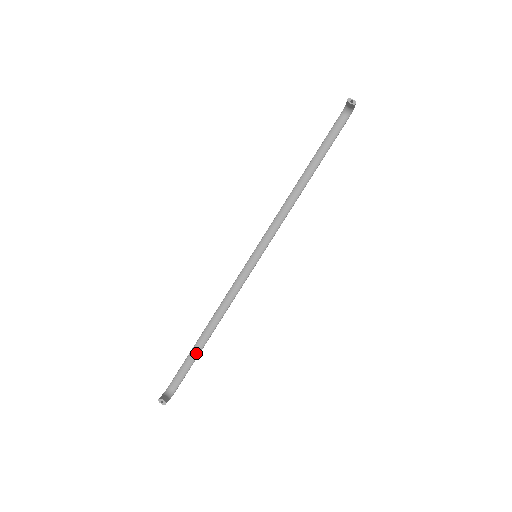
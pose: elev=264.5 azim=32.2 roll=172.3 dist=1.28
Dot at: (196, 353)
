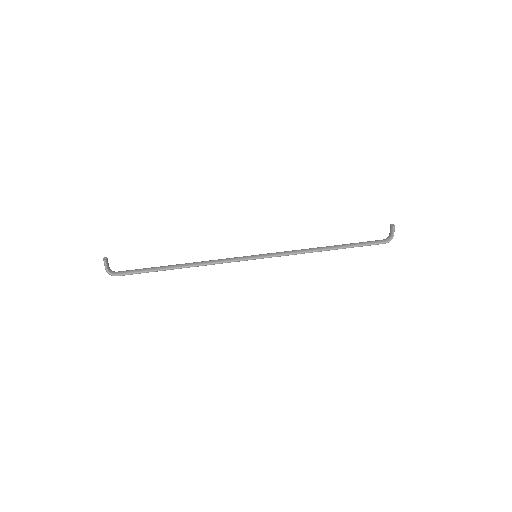
Dot at: (156, 268)
